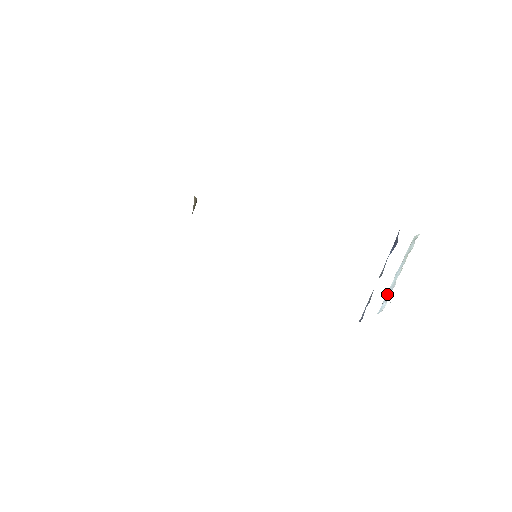
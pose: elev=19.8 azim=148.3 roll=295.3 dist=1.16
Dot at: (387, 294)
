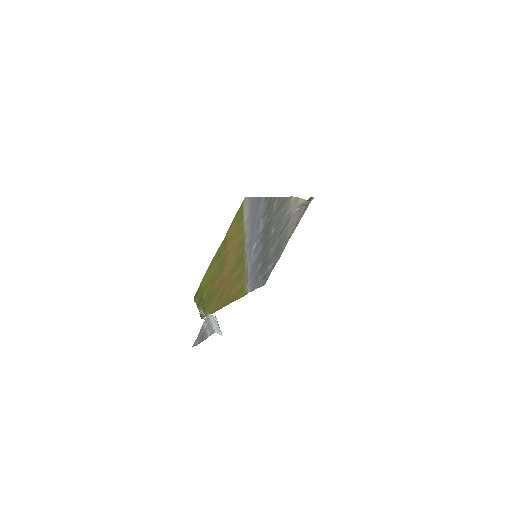
Dot at: (217, 329)
